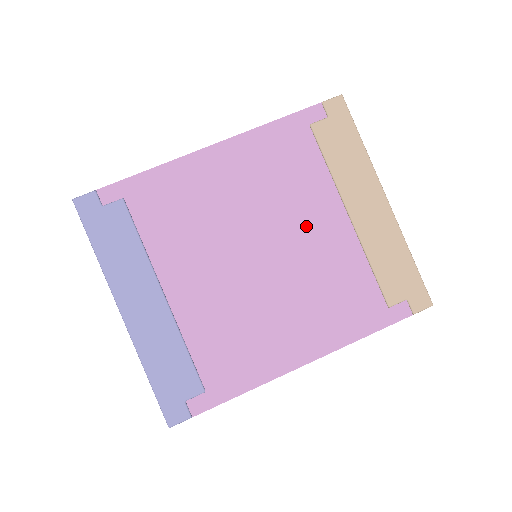
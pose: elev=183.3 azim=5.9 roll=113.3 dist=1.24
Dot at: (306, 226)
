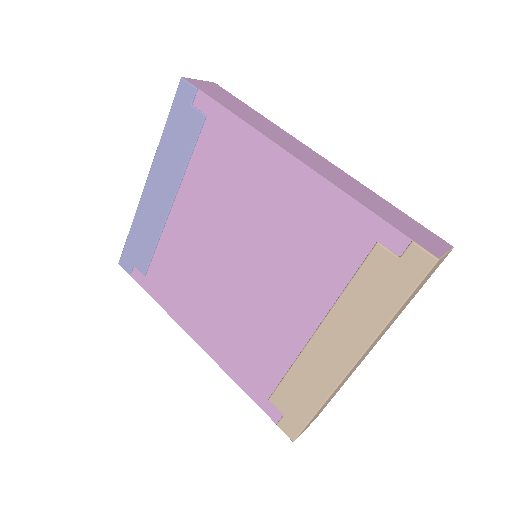
Dot at: (283, 292)
